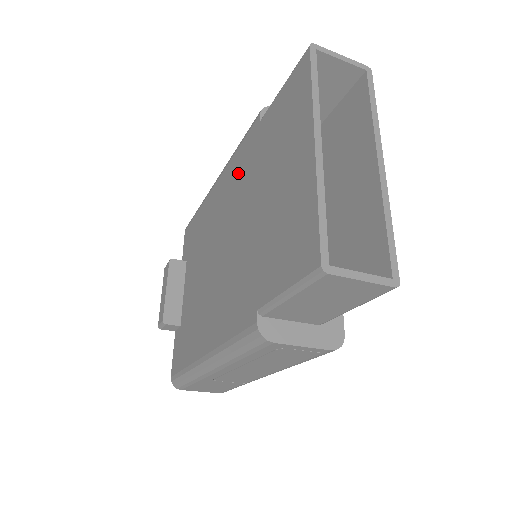
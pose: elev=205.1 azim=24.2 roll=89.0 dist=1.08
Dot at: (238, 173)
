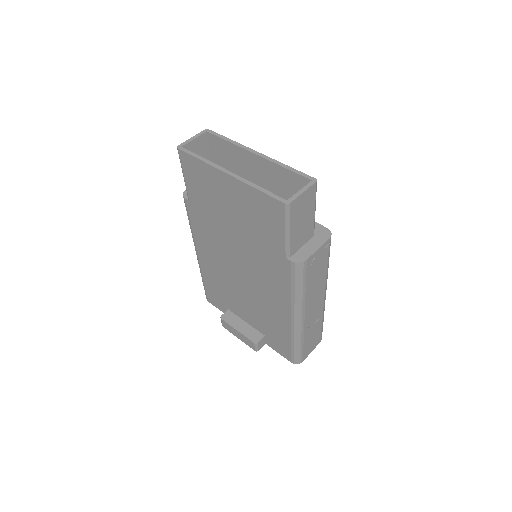
Dot at: (205, 233)
